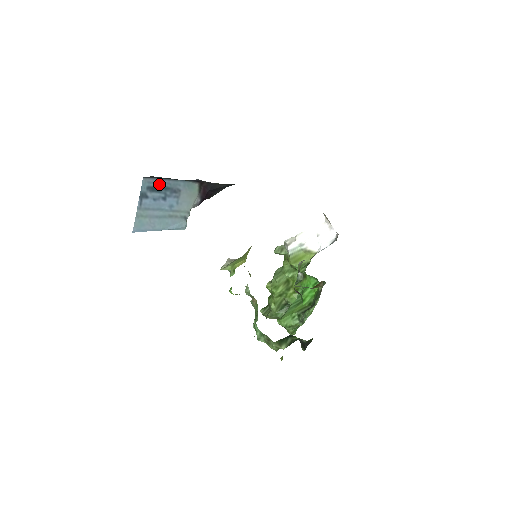
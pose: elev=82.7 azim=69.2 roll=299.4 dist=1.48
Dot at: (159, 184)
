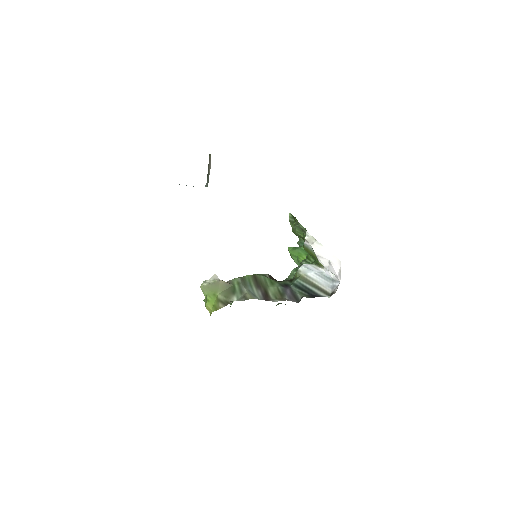
Dot at: occluded
